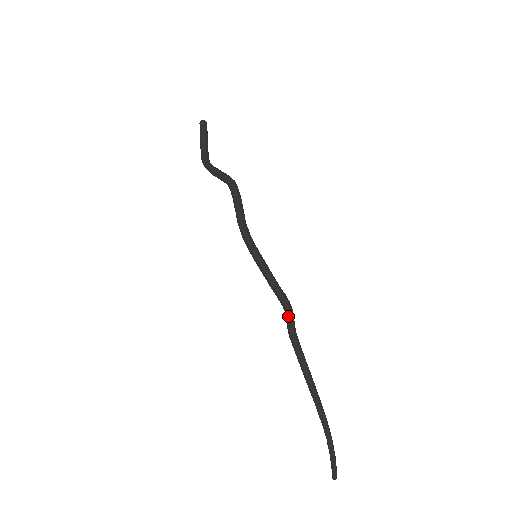
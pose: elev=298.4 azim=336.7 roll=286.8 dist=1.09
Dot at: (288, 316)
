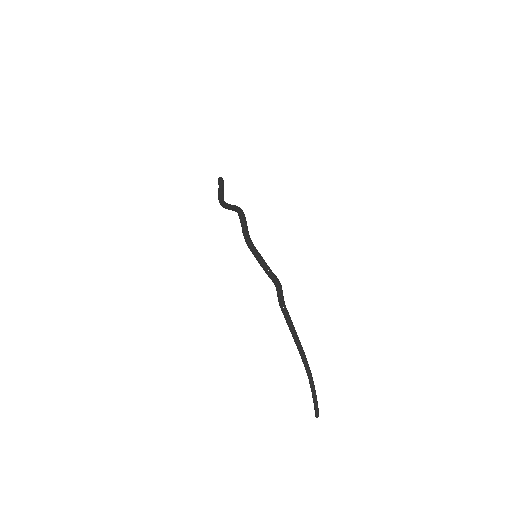
Dot at: (278, 290)
